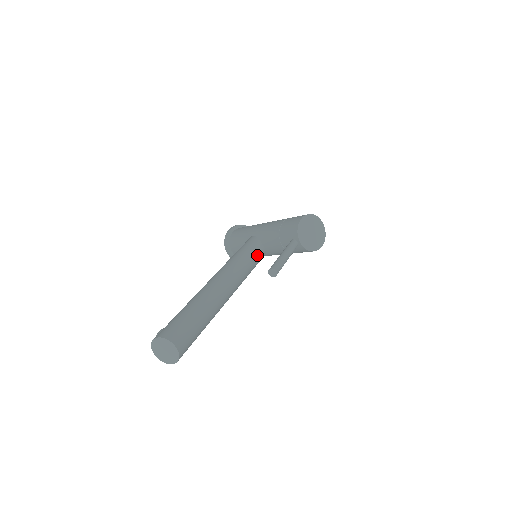
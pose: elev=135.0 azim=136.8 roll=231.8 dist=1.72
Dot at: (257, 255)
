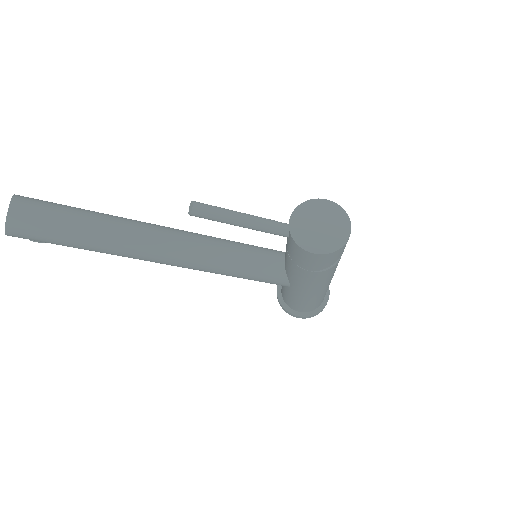
Dot at: (260, 258)
